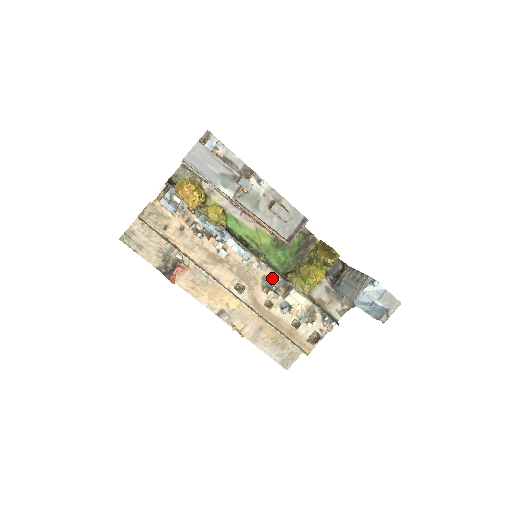
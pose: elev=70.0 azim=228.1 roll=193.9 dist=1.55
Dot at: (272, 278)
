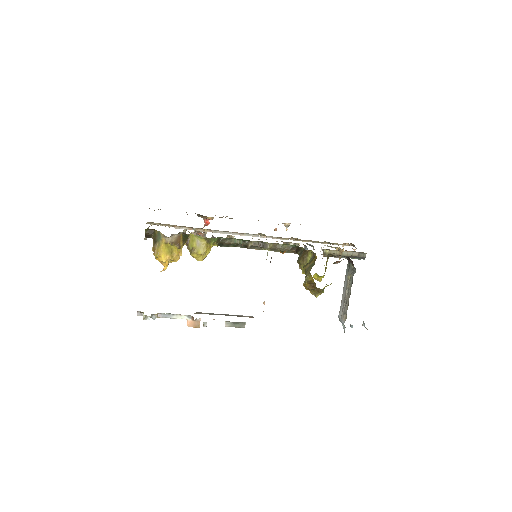
Dot at: occluded
